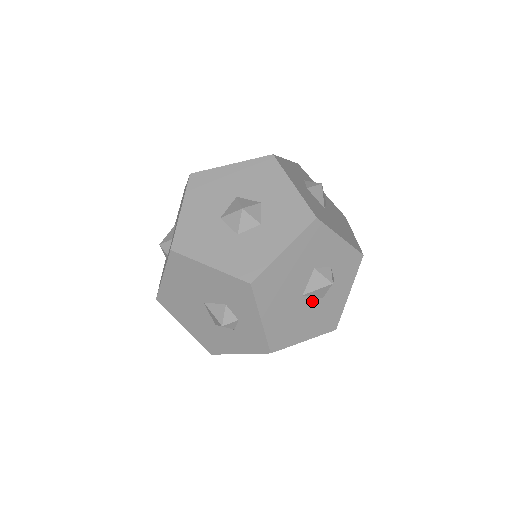
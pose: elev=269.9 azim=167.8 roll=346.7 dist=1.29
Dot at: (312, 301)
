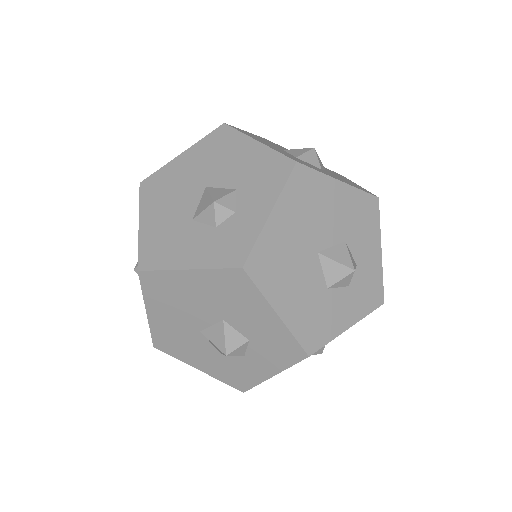
Dot at: (318, 275)
